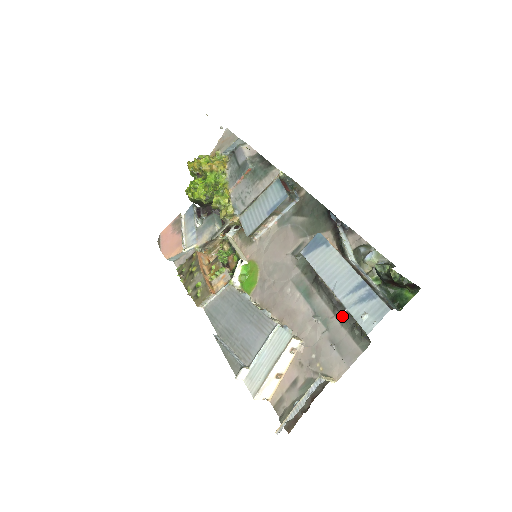
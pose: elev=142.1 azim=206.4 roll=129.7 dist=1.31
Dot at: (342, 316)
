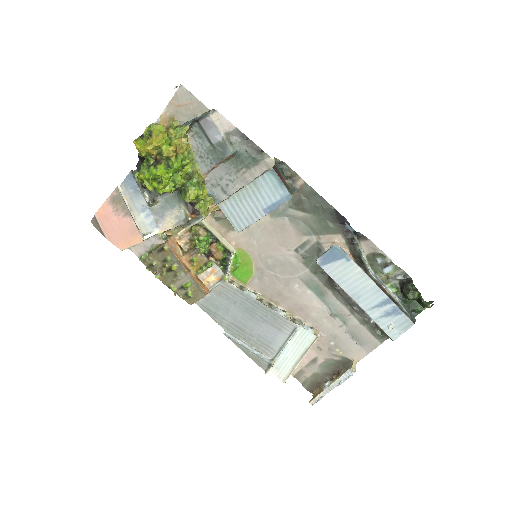
Dot at: (361, 317)
